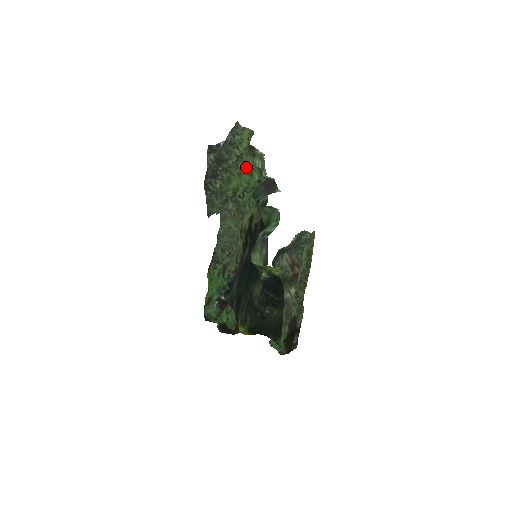
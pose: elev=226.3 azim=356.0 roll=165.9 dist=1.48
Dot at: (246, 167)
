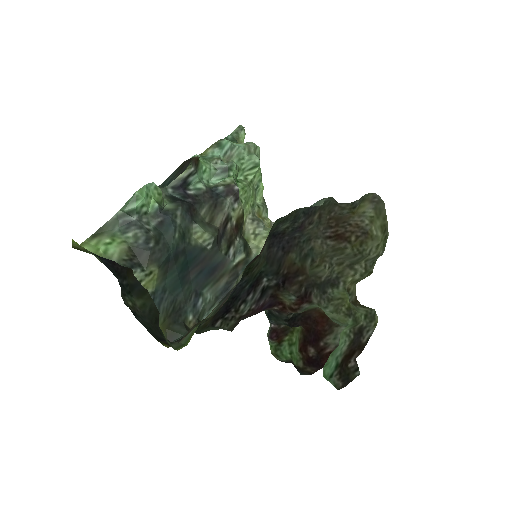
Dot at: occluded
